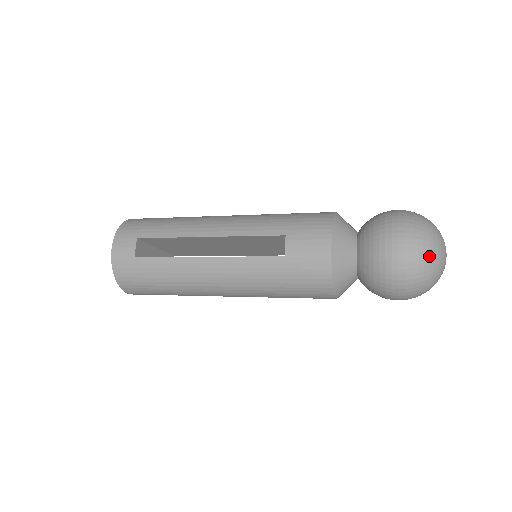
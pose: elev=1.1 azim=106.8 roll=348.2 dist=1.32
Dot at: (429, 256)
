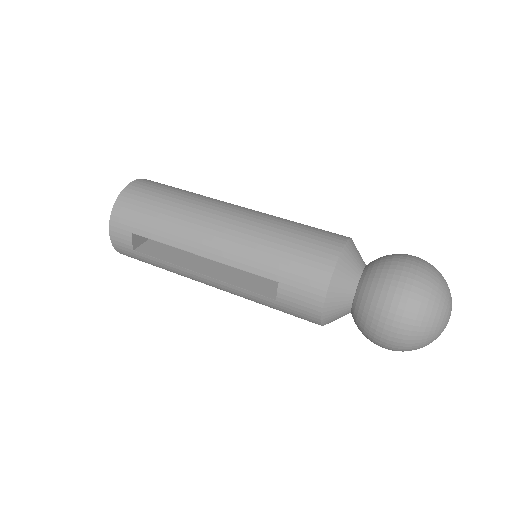
Dot at: (420, 343)
